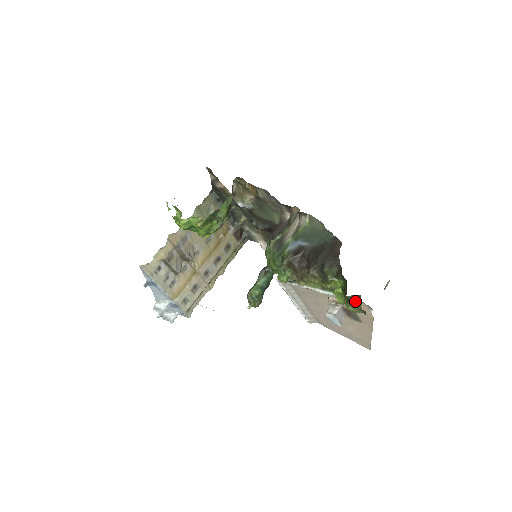
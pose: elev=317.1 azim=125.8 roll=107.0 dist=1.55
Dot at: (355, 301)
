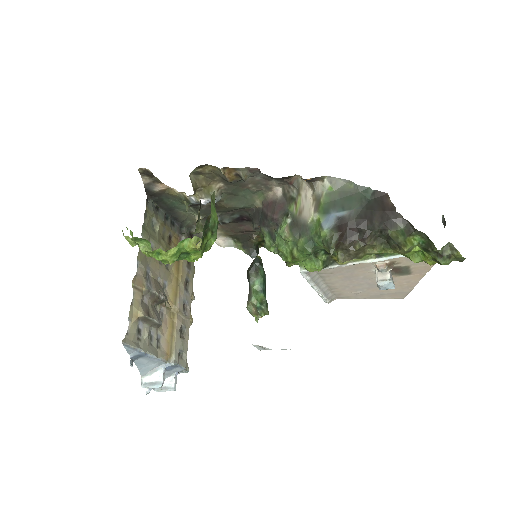
Dot at: (447, 252)
